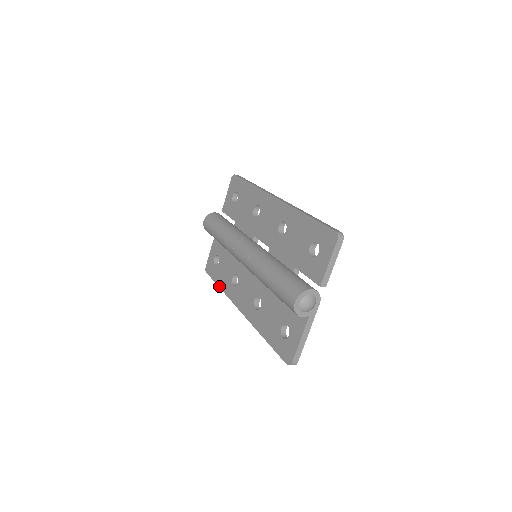
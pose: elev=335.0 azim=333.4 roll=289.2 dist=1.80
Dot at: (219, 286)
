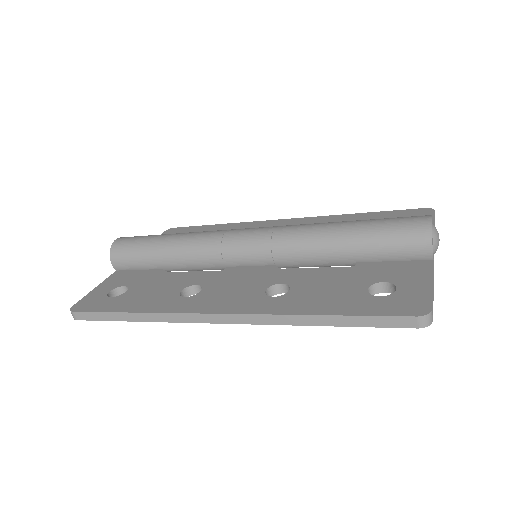
Dot at: (129, 310)
